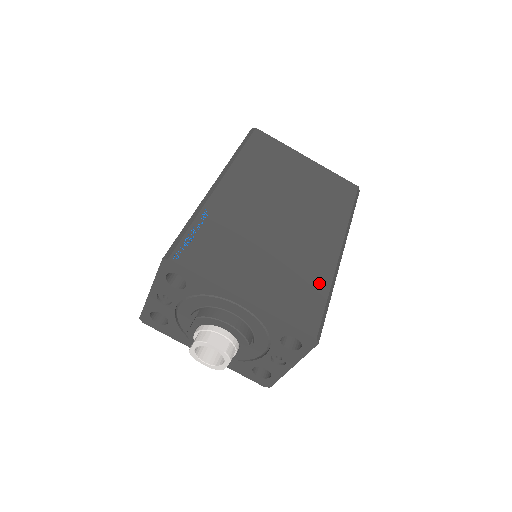
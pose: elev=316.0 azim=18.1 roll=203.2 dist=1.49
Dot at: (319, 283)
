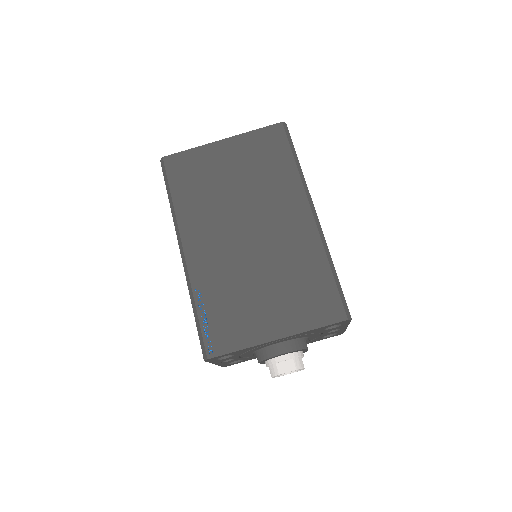
Dot at: (318, 267)
